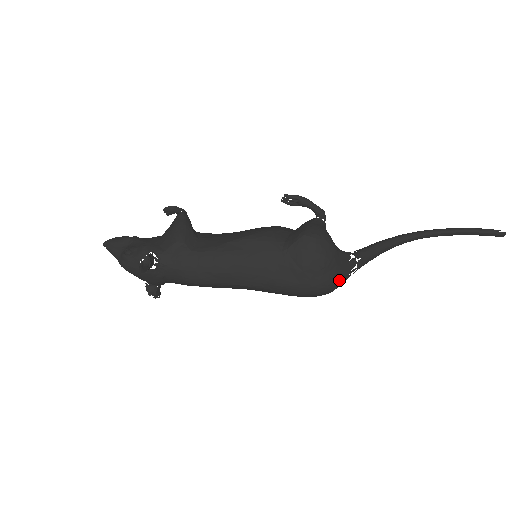
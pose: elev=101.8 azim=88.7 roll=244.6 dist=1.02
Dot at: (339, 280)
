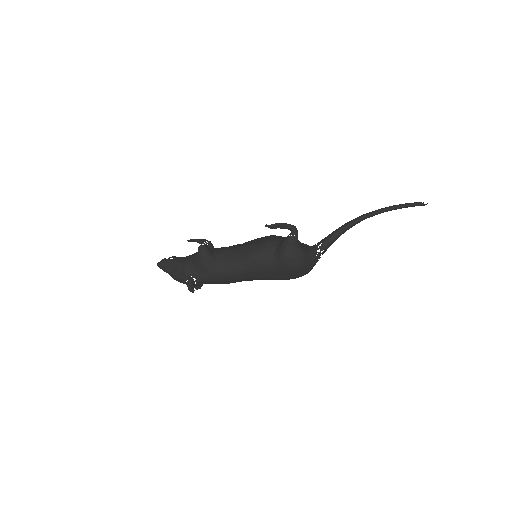
Dot at: (311, 269)
